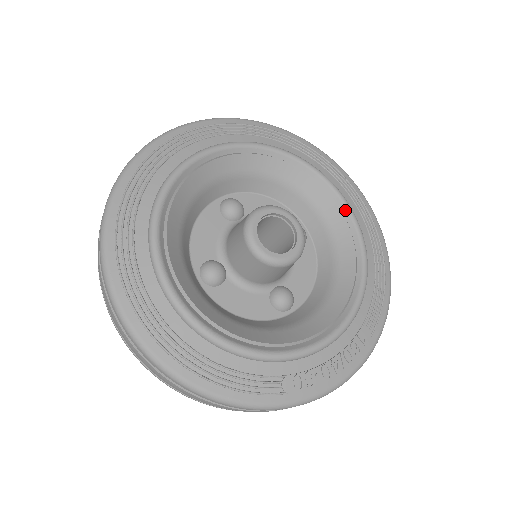
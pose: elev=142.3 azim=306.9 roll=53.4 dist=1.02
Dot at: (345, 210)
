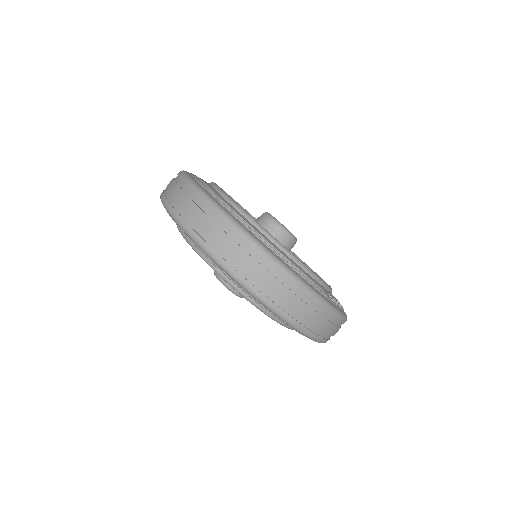
Dot at: (291, 252)
